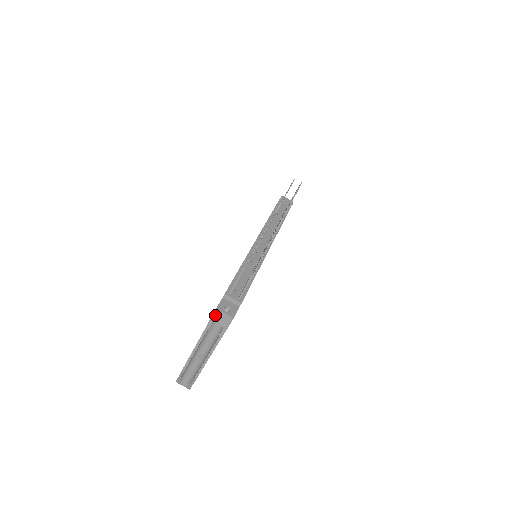
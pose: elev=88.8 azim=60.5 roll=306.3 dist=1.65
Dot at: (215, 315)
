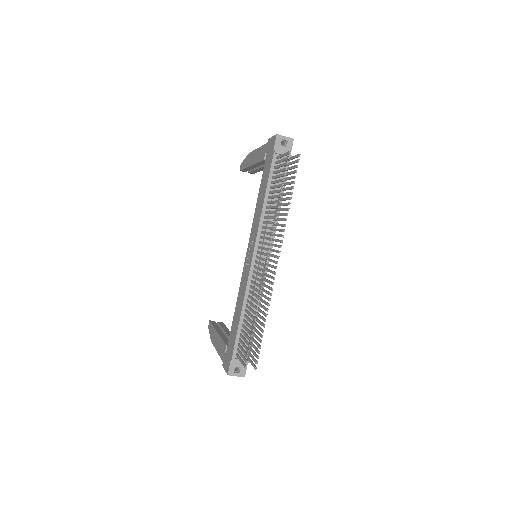
Dot at: occluded
